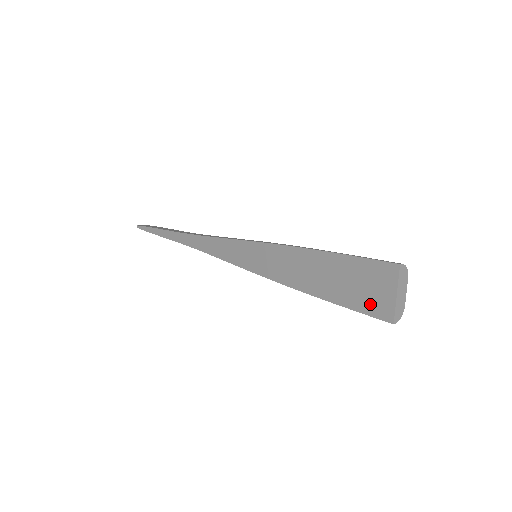
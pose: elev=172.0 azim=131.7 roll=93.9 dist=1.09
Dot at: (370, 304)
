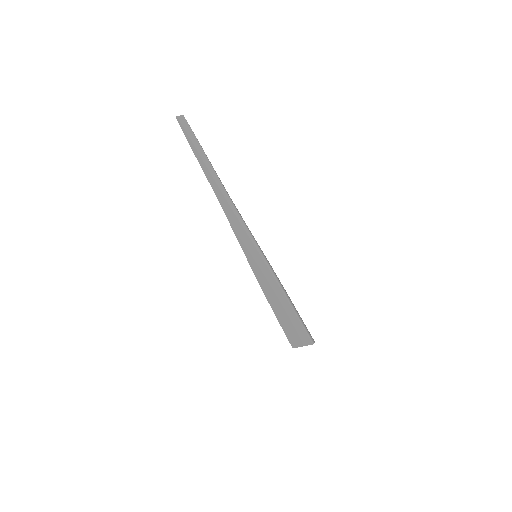
Dot at: (291, 336)
